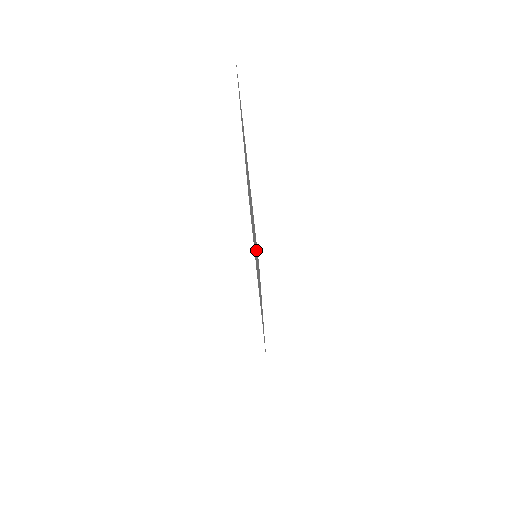
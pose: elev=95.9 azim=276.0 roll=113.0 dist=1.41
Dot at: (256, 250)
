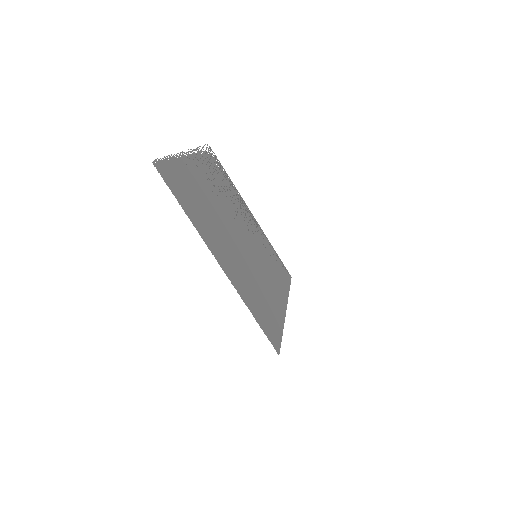
Dot at: (264, 304)
